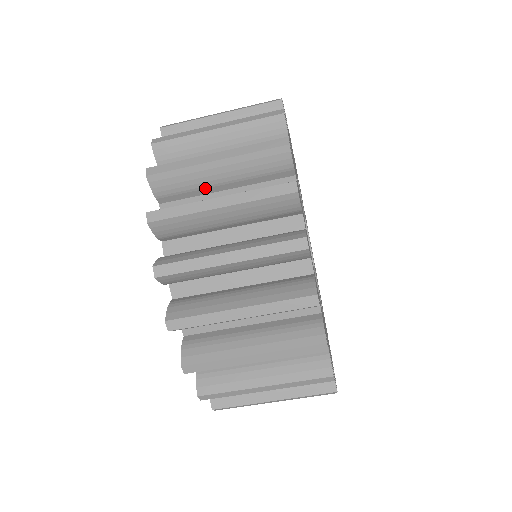
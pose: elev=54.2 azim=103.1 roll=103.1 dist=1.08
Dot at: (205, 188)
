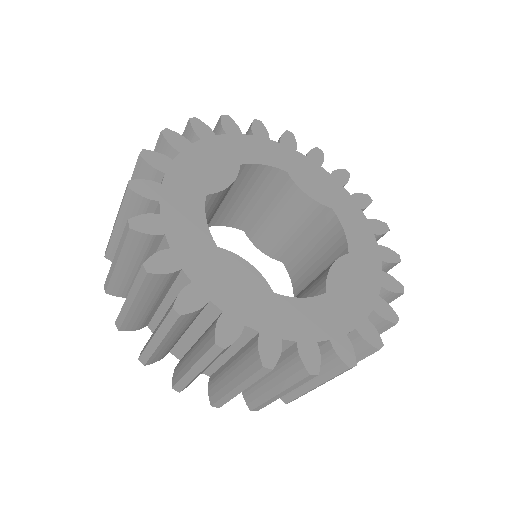
Dot at: occluded
